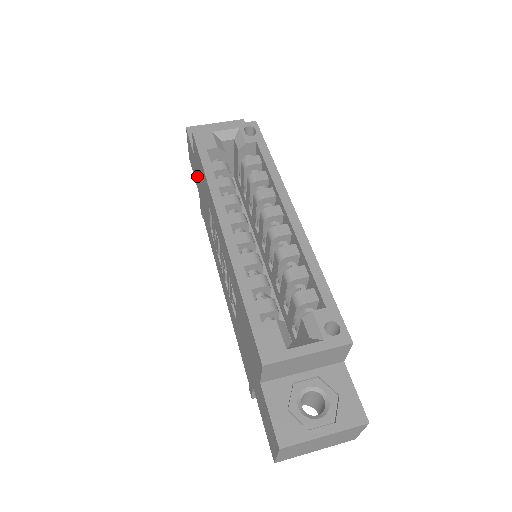
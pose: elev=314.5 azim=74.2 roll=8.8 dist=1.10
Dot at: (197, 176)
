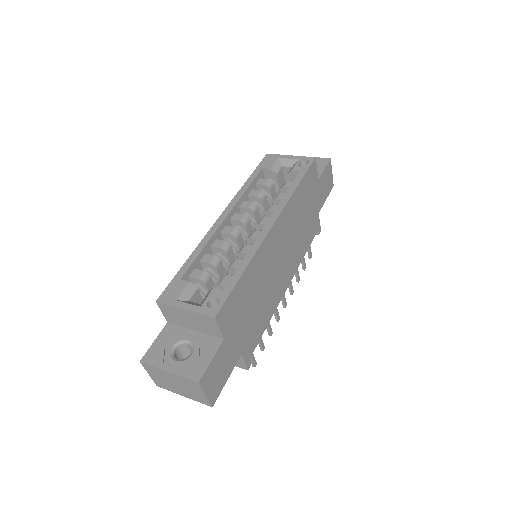
Dot at: occluded
